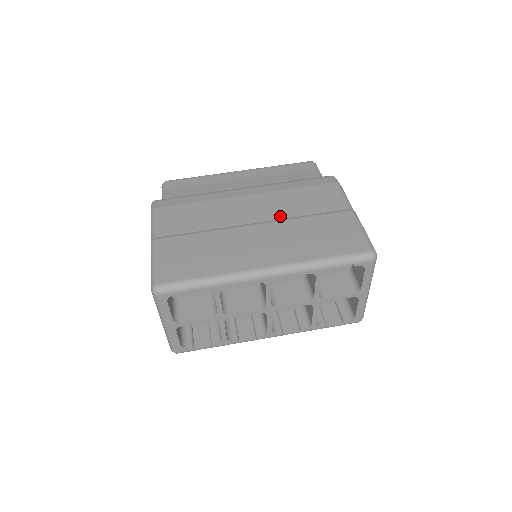
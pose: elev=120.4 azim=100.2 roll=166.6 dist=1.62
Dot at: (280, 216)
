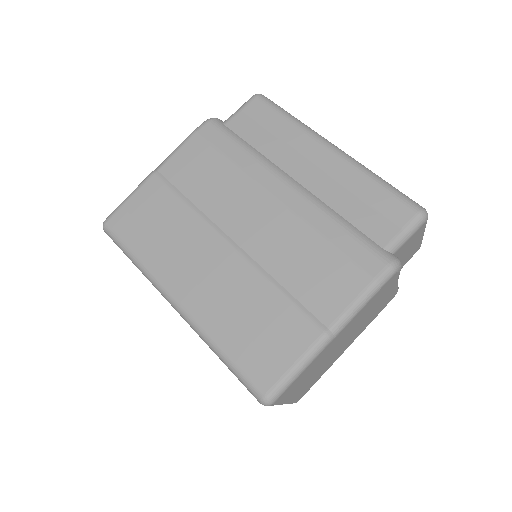
Dot at: (261, 258)
